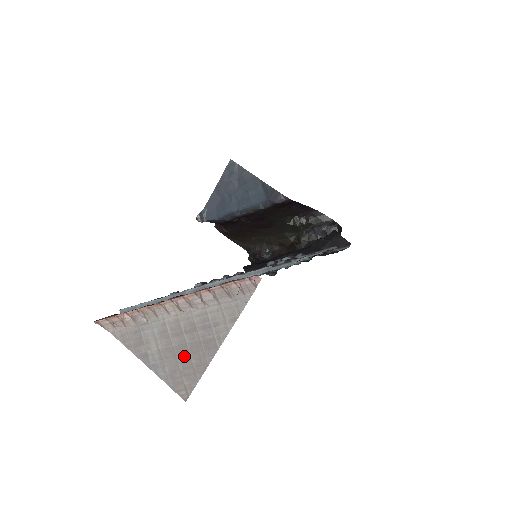
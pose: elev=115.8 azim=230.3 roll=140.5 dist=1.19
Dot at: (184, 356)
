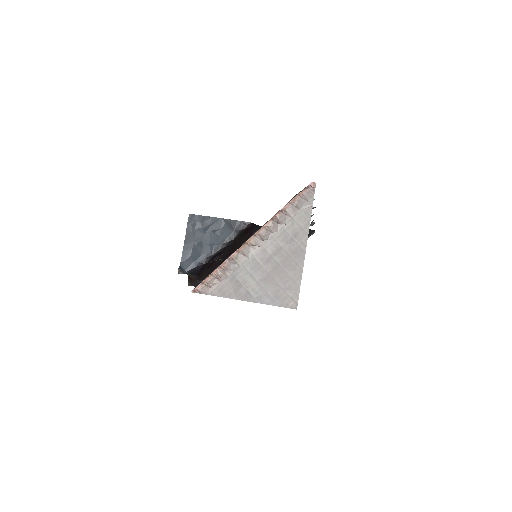
Dot at: (280, 274)
